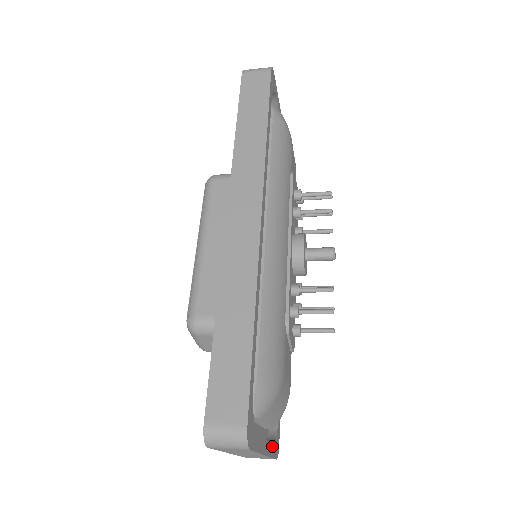
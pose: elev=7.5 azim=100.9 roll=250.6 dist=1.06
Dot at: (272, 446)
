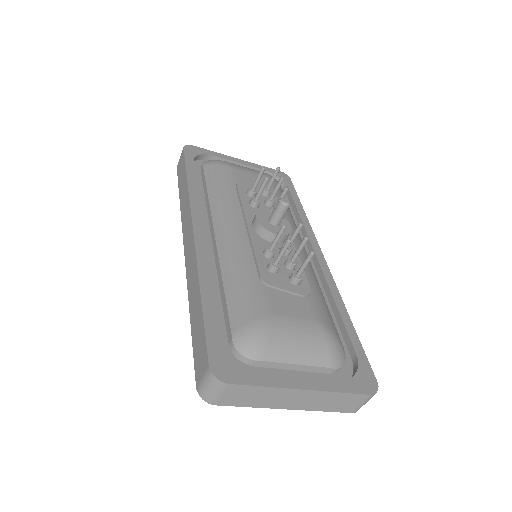
Dot at: (338, 383)
